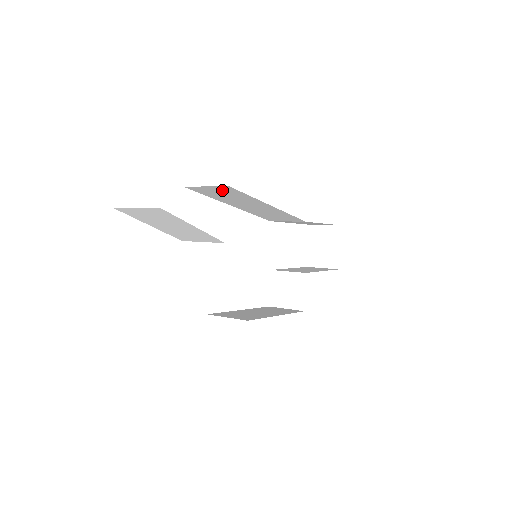
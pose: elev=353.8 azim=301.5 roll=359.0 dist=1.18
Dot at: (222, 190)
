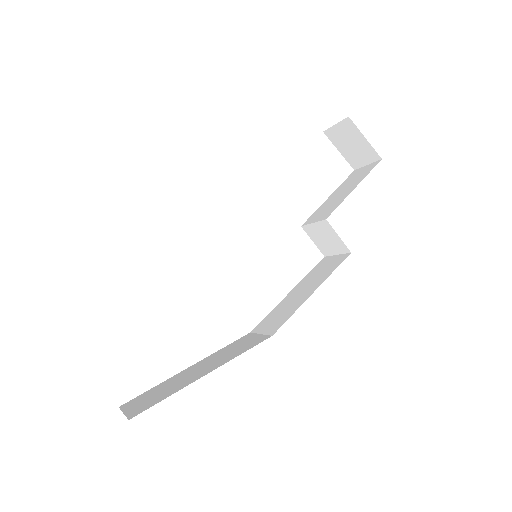
Dot at: occluded
